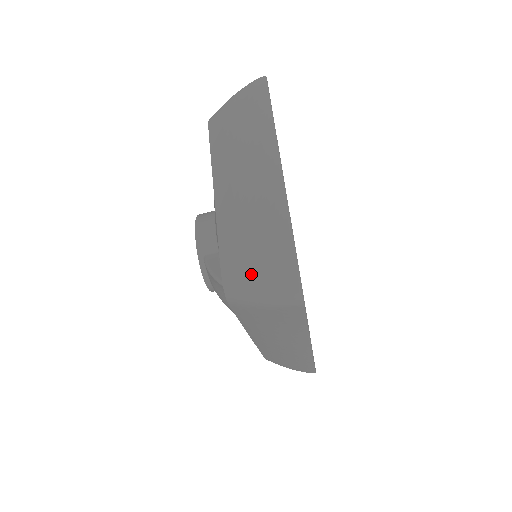
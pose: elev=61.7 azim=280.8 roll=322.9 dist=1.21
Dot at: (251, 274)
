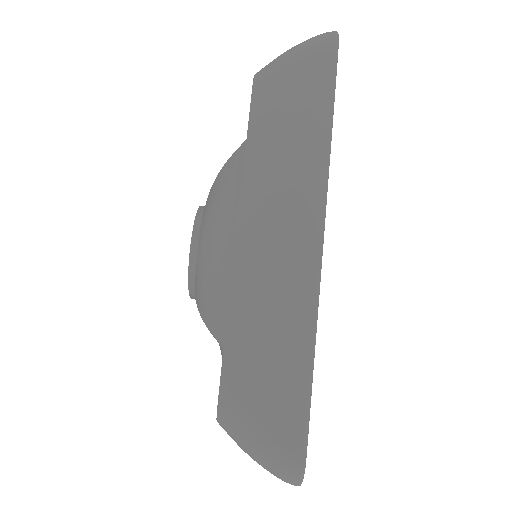
Dot at: occluded
